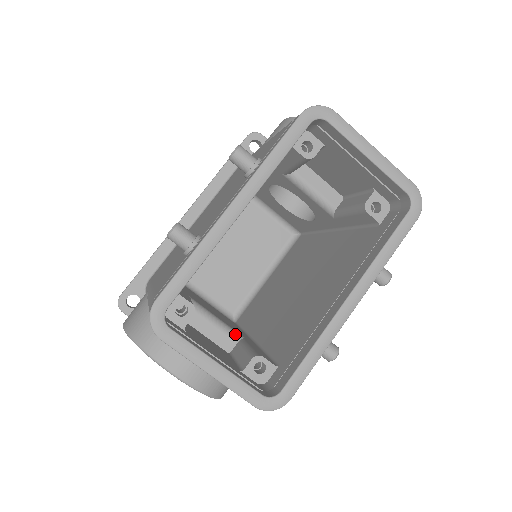
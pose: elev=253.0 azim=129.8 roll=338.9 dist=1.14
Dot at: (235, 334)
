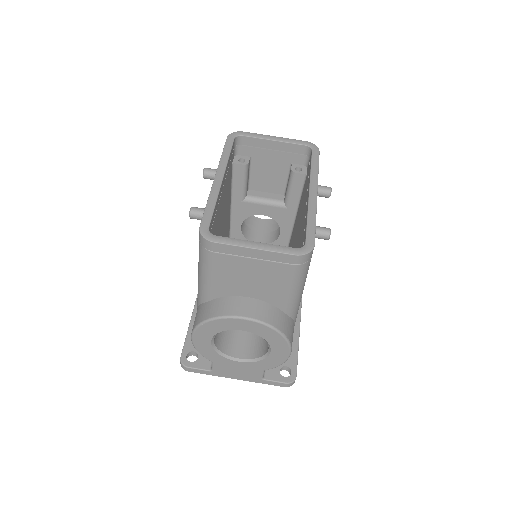
Dot at: occluded
